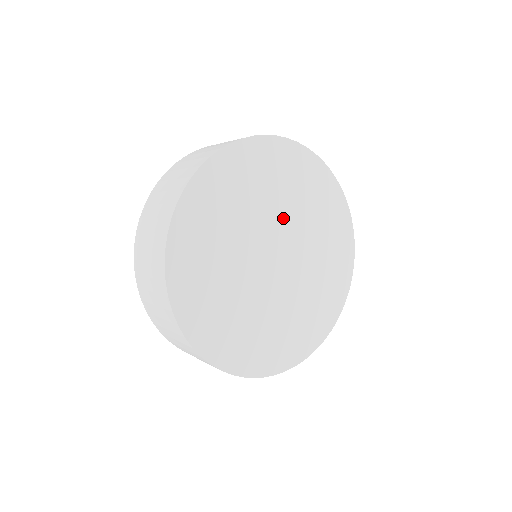
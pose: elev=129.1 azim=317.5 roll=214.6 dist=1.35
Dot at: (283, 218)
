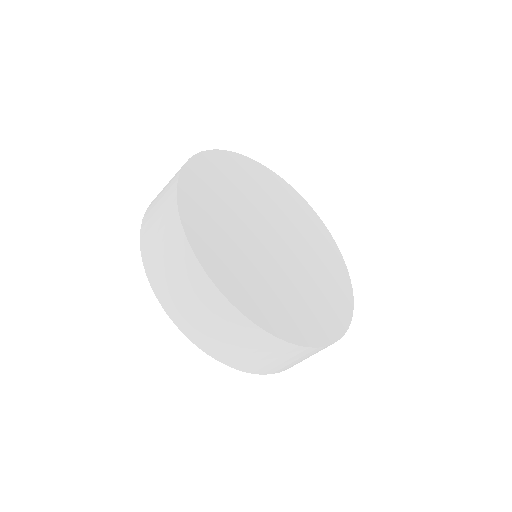
Dot at: (272, 213)
